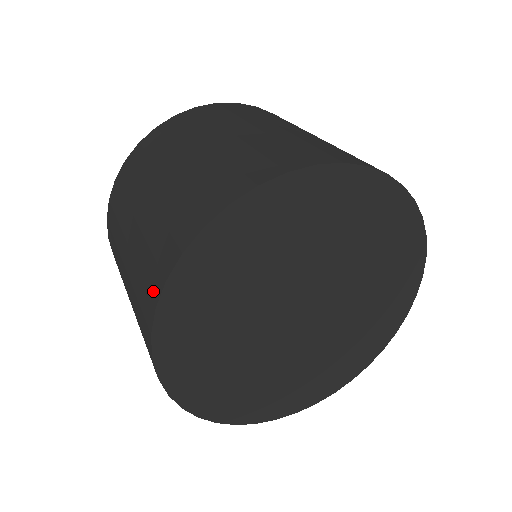
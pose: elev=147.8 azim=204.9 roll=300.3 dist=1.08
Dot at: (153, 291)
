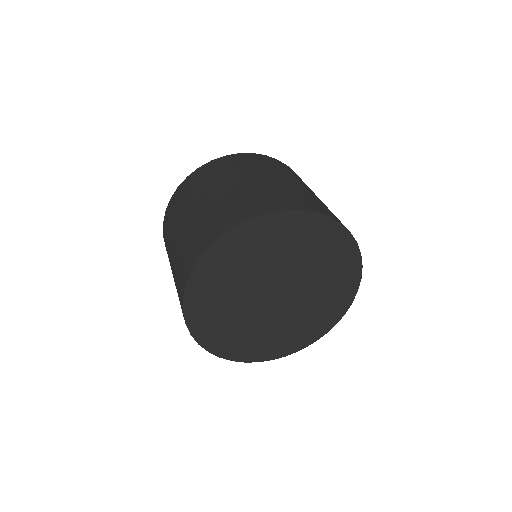
Dot at: occluded
